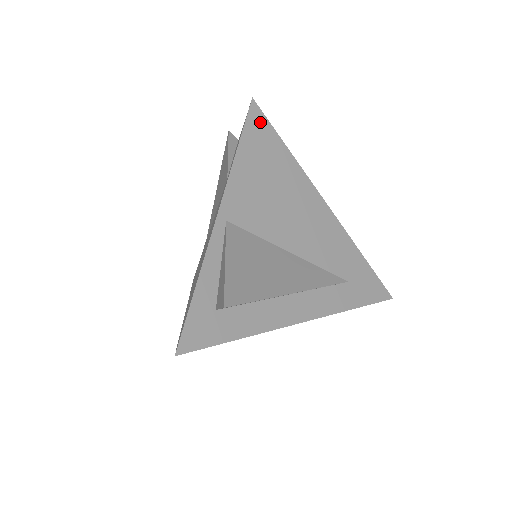
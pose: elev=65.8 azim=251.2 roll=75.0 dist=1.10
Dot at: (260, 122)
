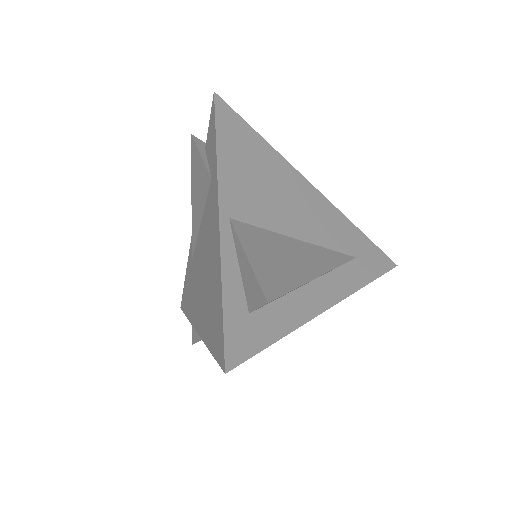
Dot at: (229, 114)
